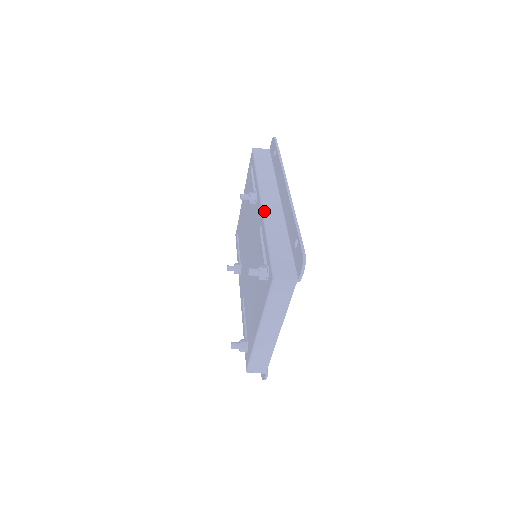
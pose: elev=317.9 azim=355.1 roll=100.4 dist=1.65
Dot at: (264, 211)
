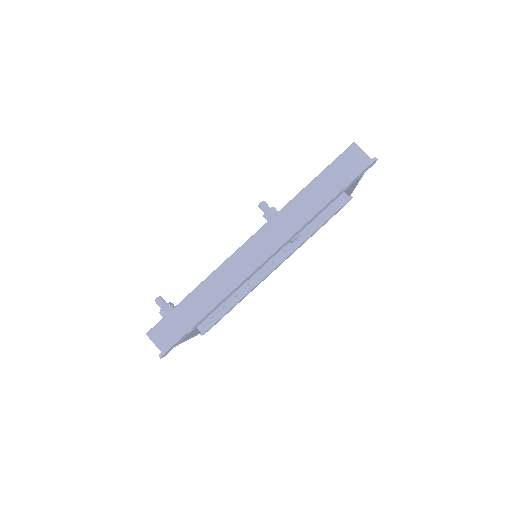
Dot at: (234, 255)
